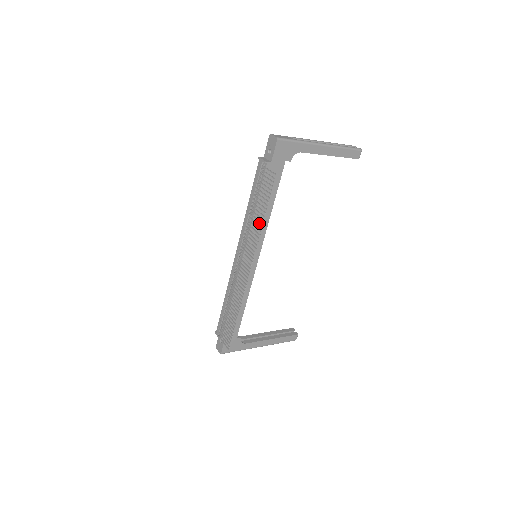
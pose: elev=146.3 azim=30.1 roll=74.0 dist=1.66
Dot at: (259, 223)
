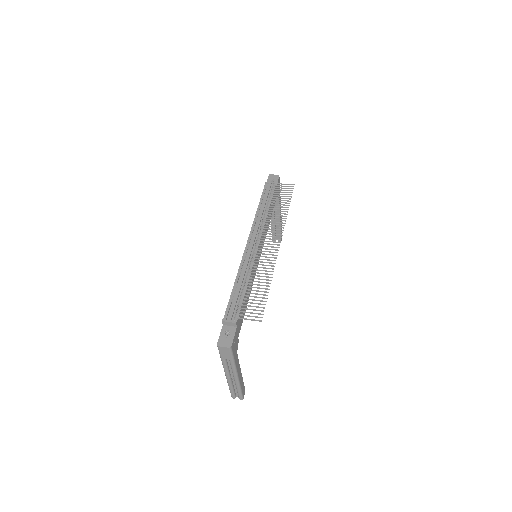
Dot at: occluded
